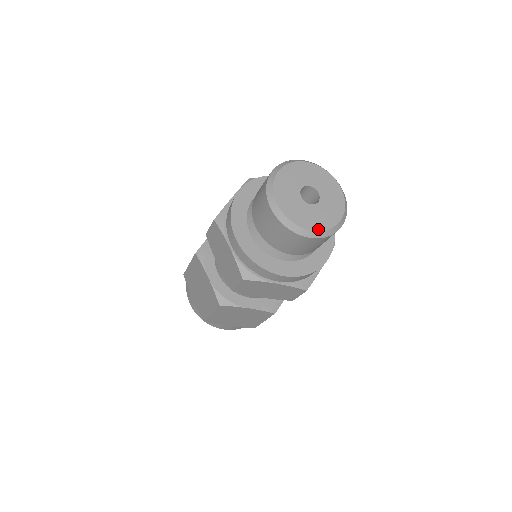
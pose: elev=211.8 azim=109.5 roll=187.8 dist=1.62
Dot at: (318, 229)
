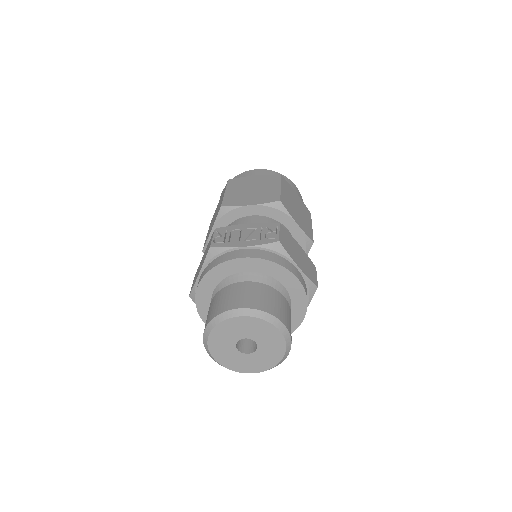
Dot at: (259, 371)
